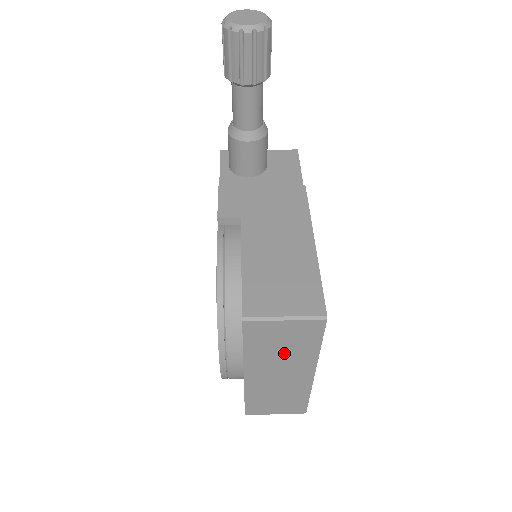
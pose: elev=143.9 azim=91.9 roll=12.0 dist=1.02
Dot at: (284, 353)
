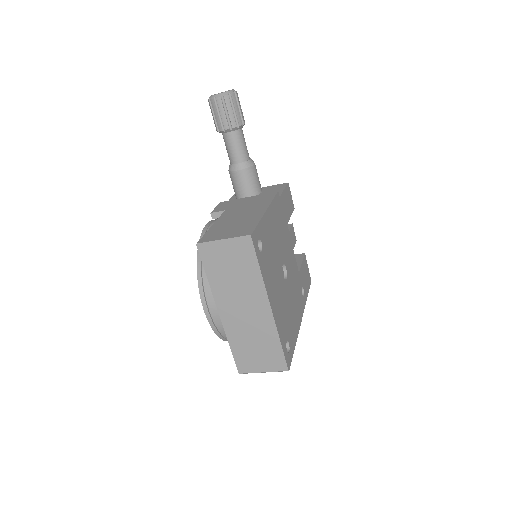
Dot at: (237, 281)
